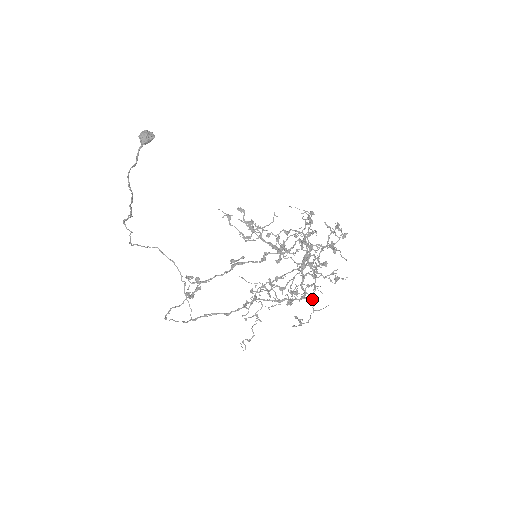
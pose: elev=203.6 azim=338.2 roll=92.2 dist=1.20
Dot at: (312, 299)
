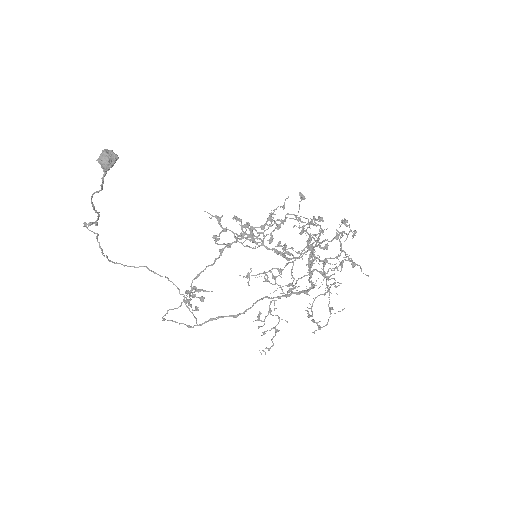
Dot at: (328, 304)
